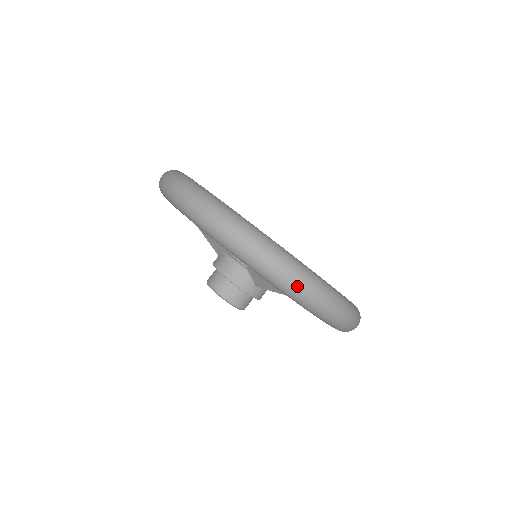
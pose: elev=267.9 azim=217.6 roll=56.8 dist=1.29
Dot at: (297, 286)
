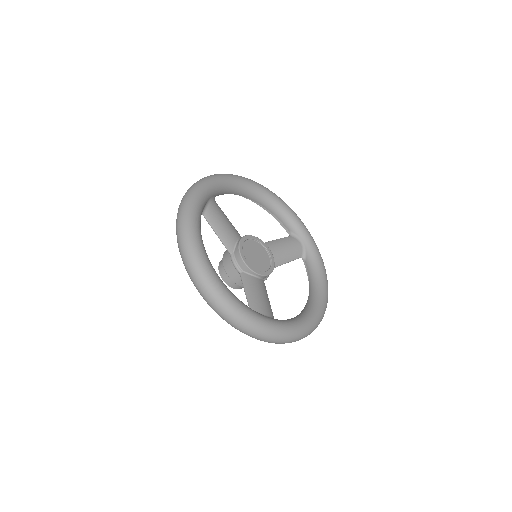
Dot at: (242, 331)
